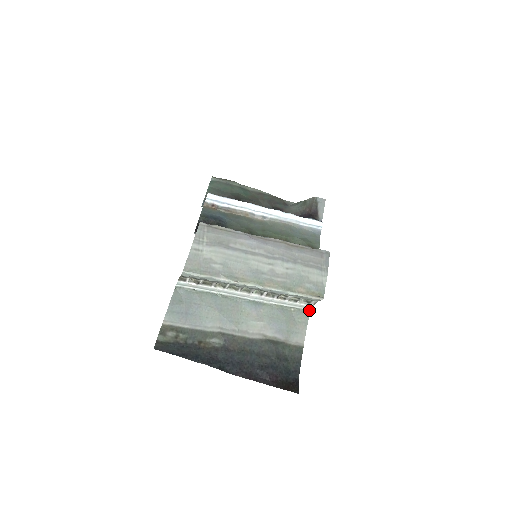
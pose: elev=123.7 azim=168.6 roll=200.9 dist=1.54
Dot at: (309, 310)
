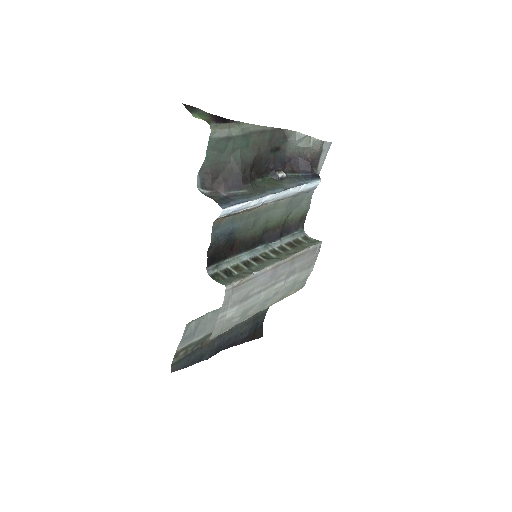
Dot at: occluded
